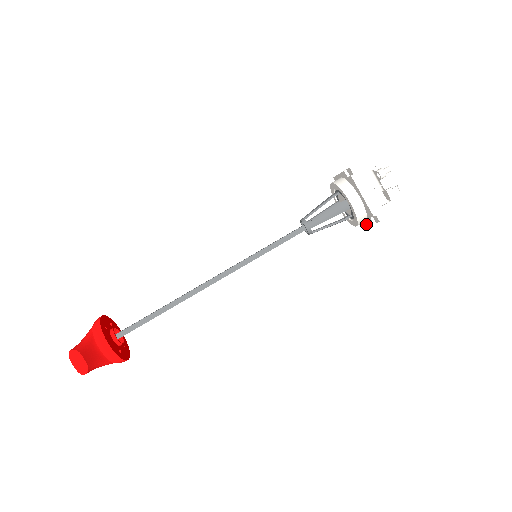
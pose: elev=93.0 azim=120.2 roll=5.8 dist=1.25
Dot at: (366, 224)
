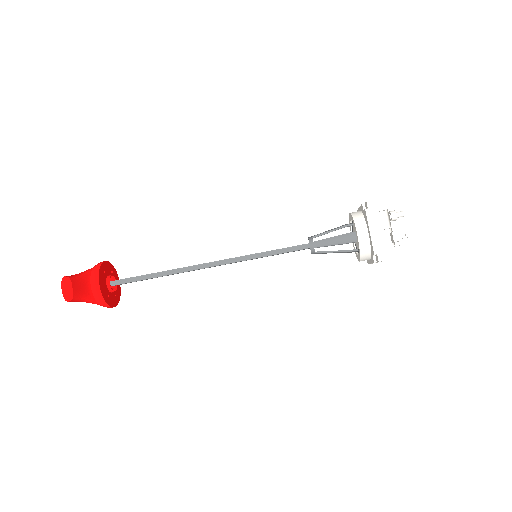
Dot at: (370, 263)
